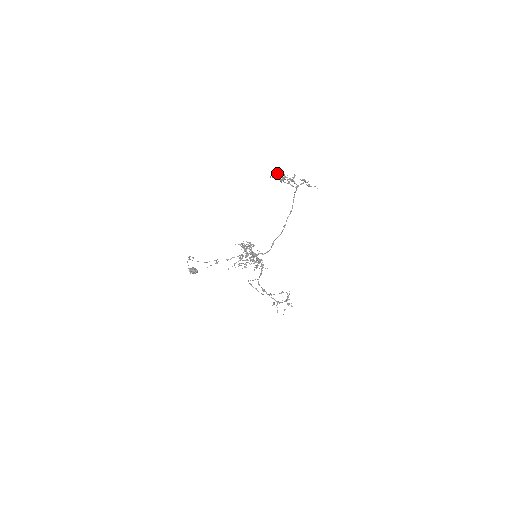
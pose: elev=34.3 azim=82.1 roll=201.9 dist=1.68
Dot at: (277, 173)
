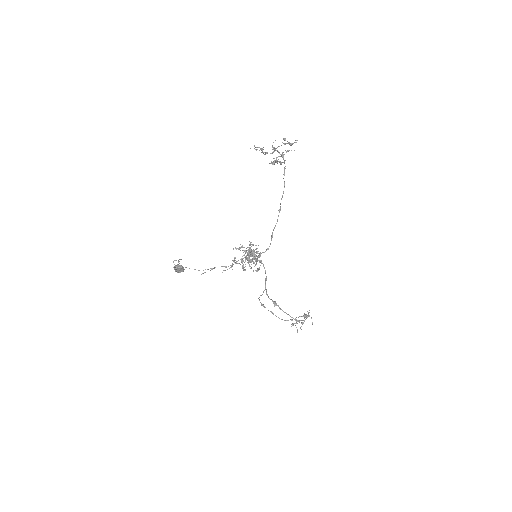
Dot at: occluded
